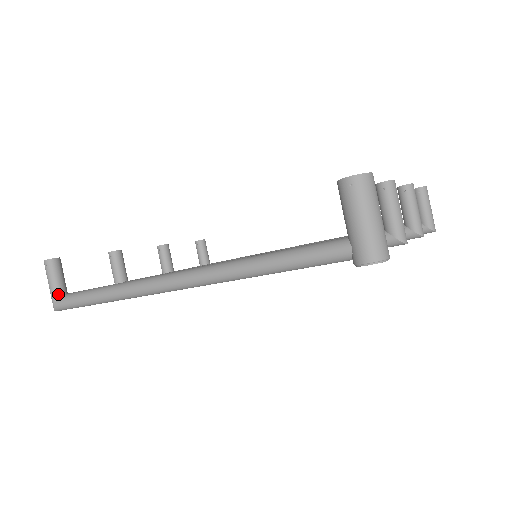
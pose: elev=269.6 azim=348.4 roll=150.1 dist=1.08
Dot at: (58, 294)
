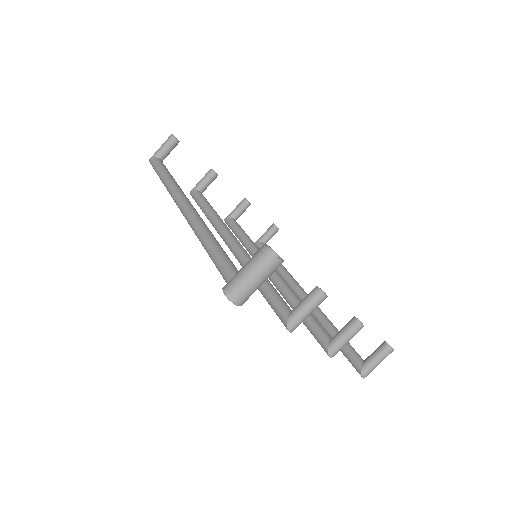
Dot at: (158, 155)
